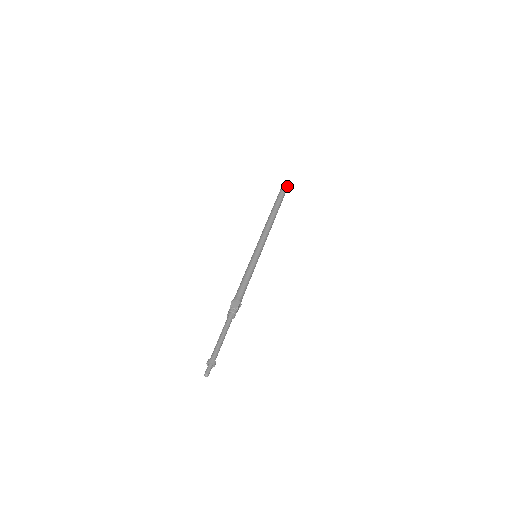
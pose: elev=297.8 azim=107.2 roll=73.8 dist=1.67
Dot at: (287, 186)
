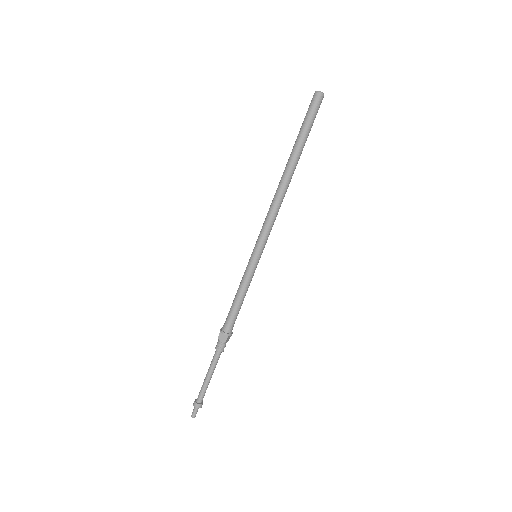
Dot at: (320, 100)
